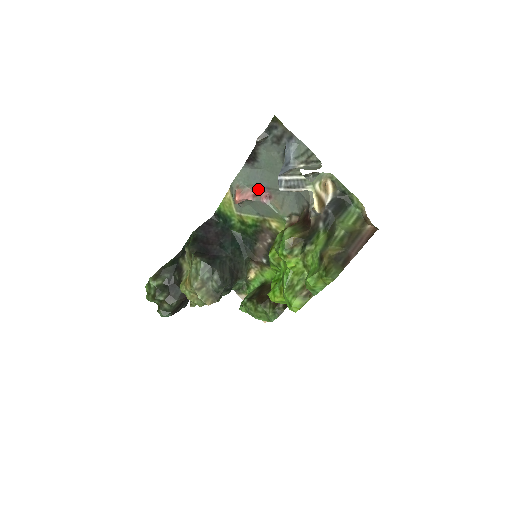
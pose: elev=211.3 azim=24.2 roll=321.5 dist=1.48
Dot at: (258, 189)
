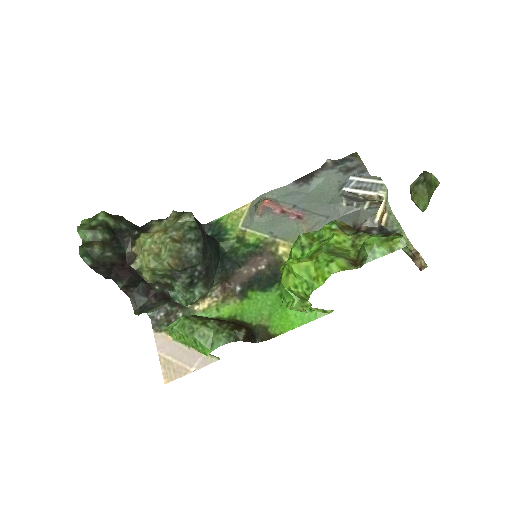
Dot at: (291, 208)
